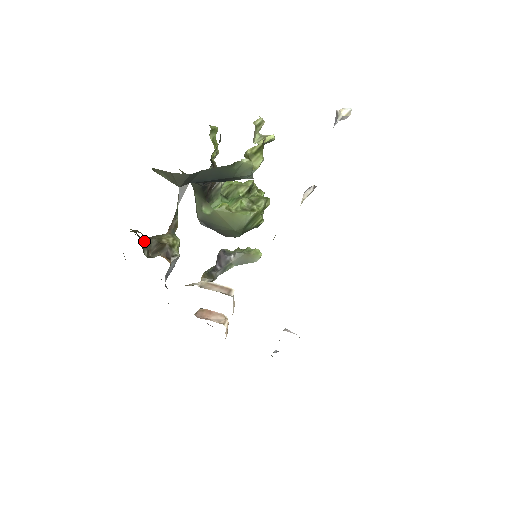
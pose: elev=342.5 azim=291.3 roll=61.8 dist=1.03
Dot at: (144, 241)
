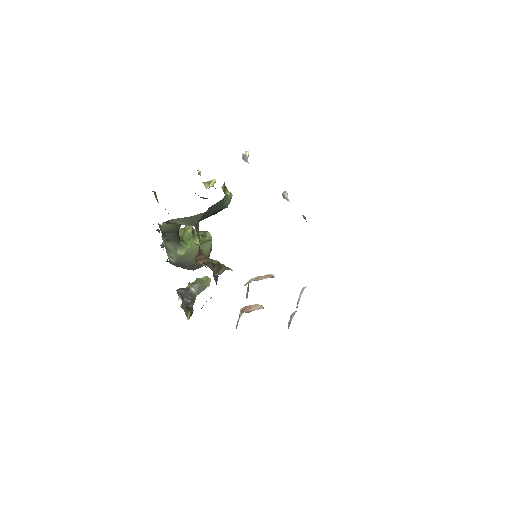
Dot at: (208, 266)
